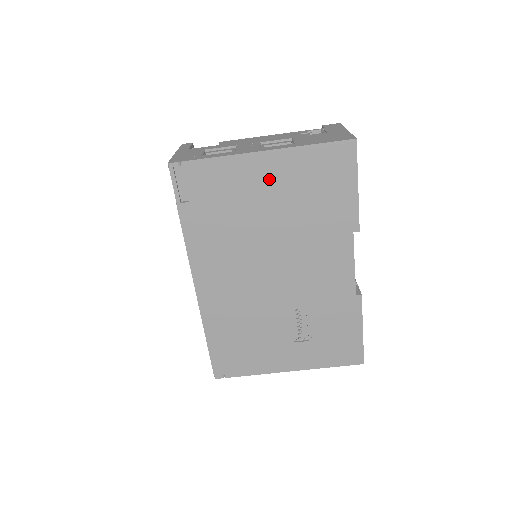
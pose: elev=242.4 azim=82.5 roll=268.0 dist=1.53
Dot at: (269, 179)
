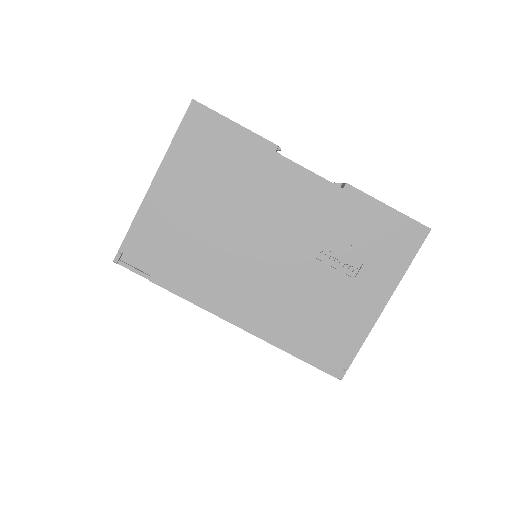
Dot at: (179, 192)
